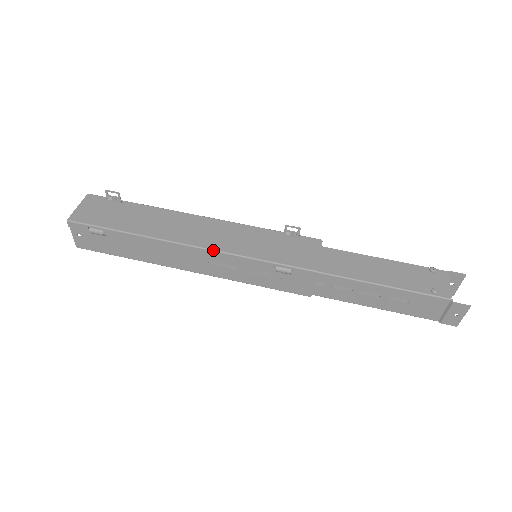
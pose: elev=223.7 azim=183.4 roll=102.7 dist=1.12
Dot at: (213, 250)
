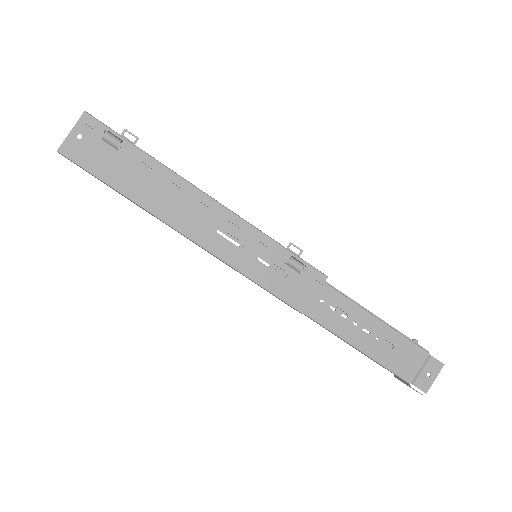
Dot at: (236, 214)
